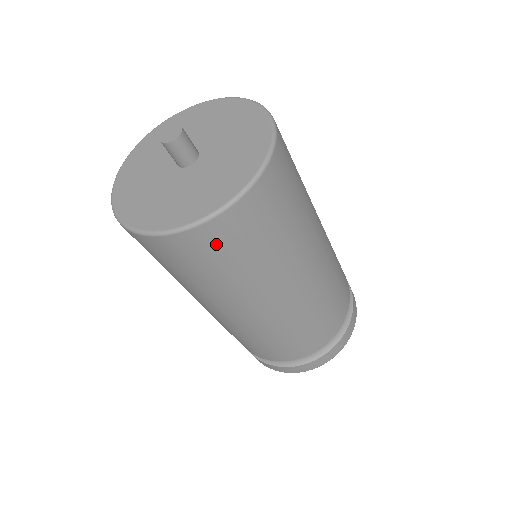
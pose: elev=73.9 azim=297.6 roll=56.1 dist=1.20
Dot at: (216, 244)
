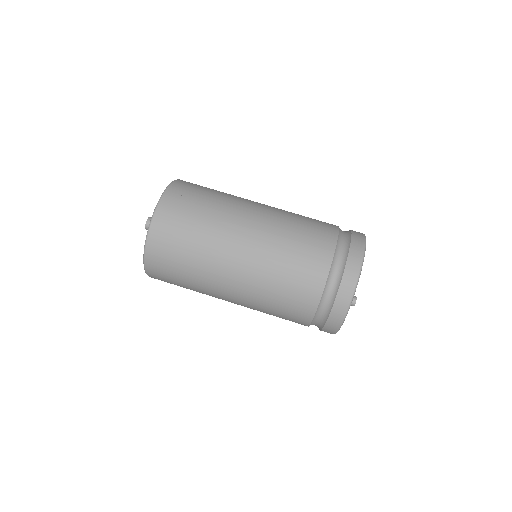
Dot at: (161, 274)
